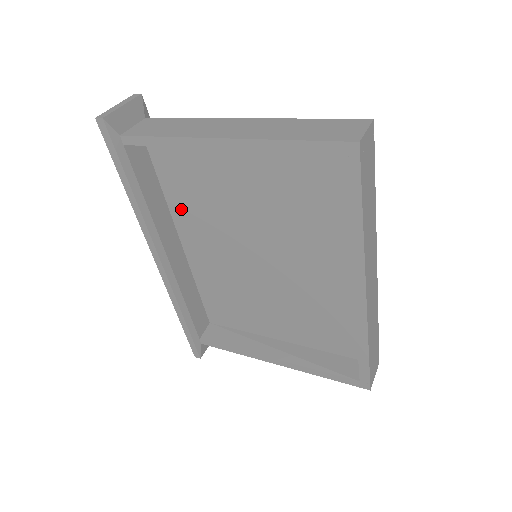
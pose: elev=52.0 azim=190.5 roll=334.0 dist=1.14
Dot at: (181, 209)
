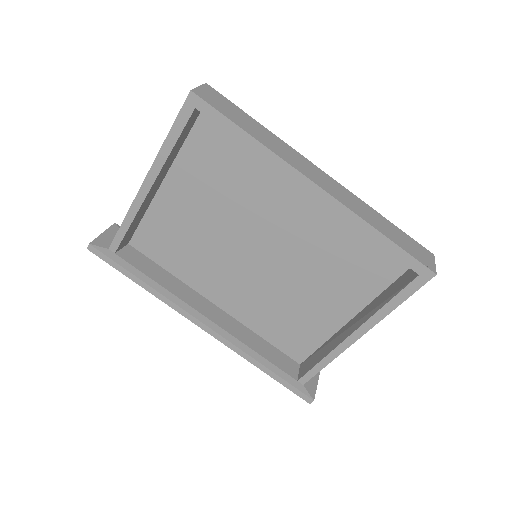
Dot at: (190, 275)
